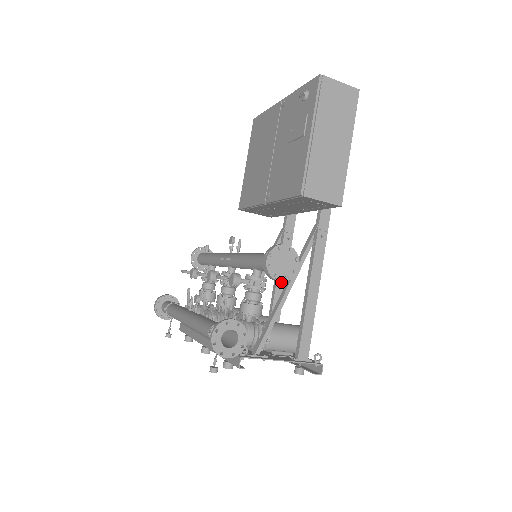
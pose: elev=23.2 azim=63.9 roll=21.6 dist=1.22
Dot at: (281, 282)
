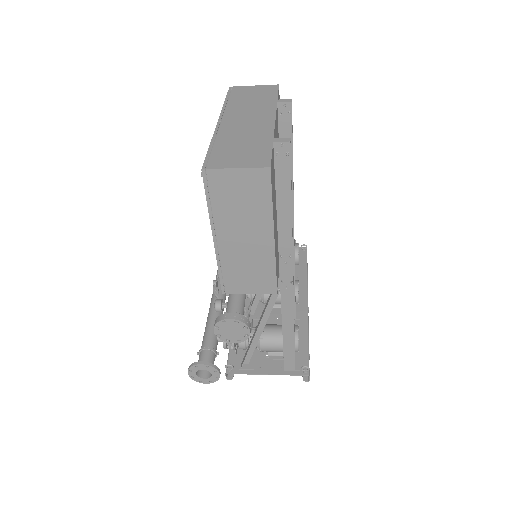
Dot at: occluded
